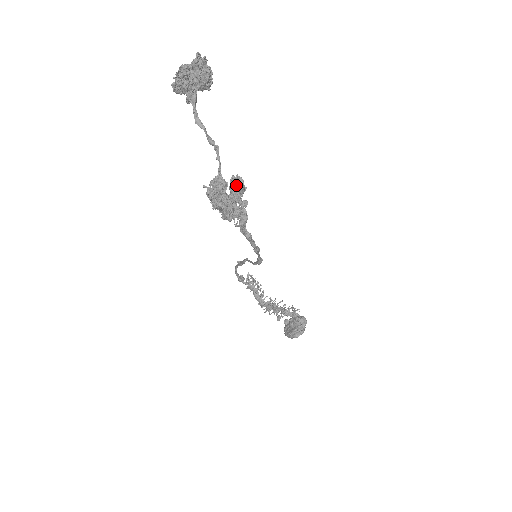
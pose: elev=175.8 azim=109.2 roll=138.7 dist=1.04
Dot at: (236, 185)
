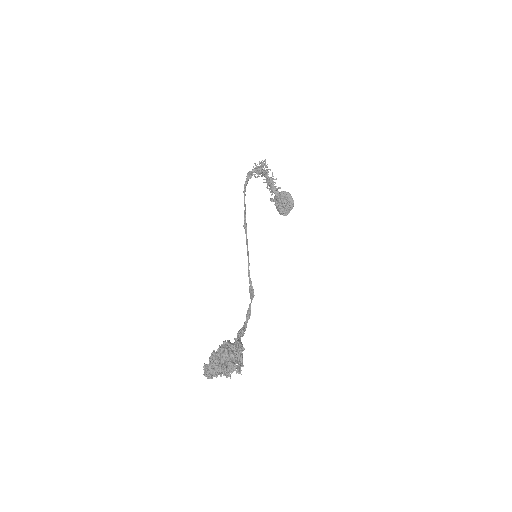
Dot at: (237, 361)
